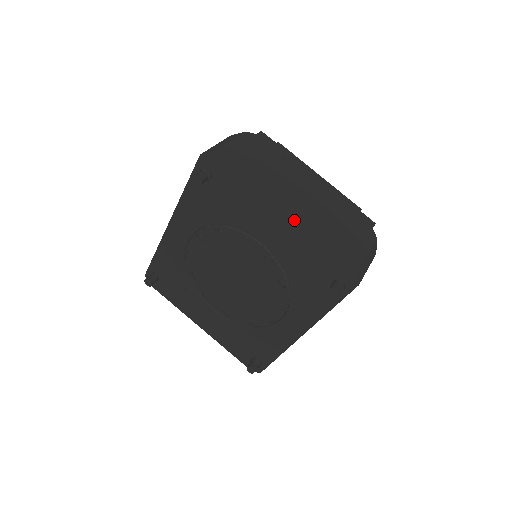
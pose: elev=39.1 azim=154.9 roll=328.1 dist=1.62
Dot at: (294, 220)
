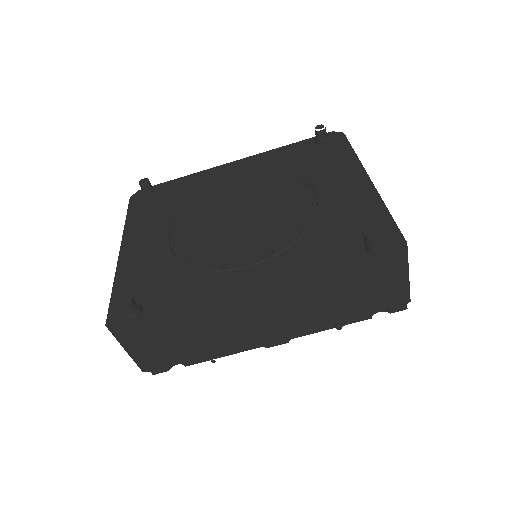
Dot at: occluded
